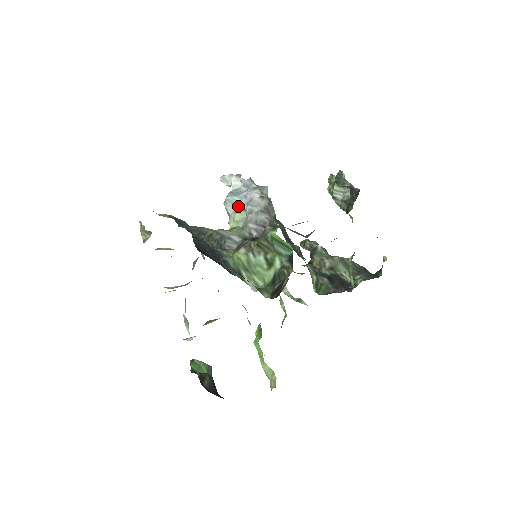
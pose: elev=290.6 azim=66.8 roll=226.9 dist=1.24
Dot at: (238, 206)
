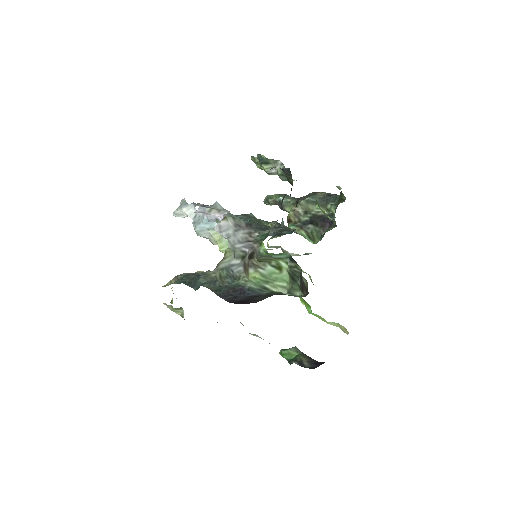
Dot at: (209, 230)
